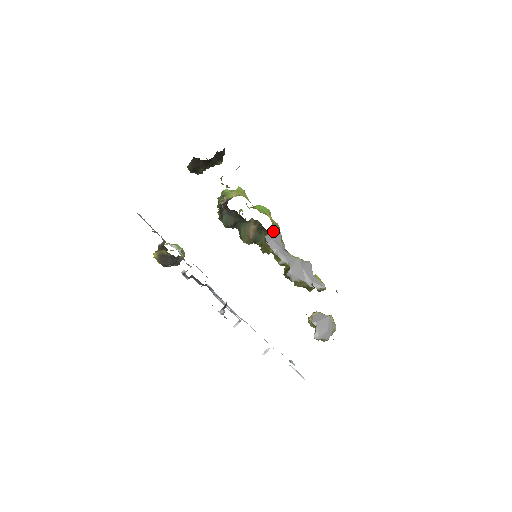
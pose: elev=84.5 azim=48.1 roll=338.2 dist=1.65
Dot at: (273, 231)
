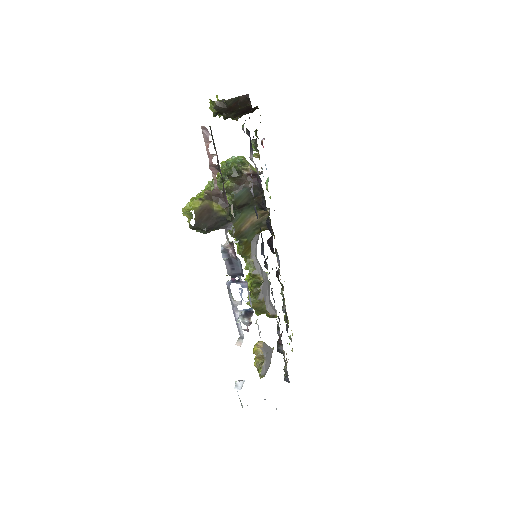
Dot at: occluded
